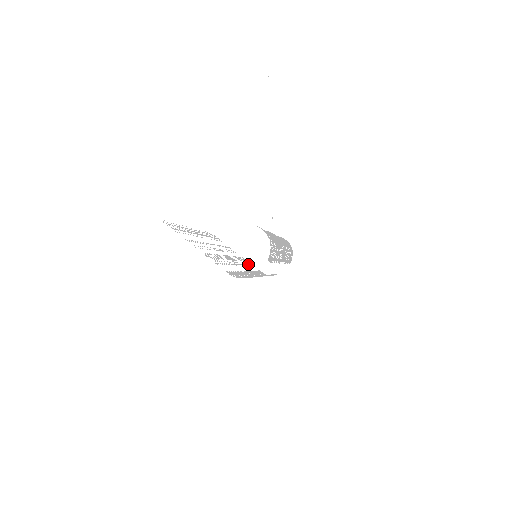
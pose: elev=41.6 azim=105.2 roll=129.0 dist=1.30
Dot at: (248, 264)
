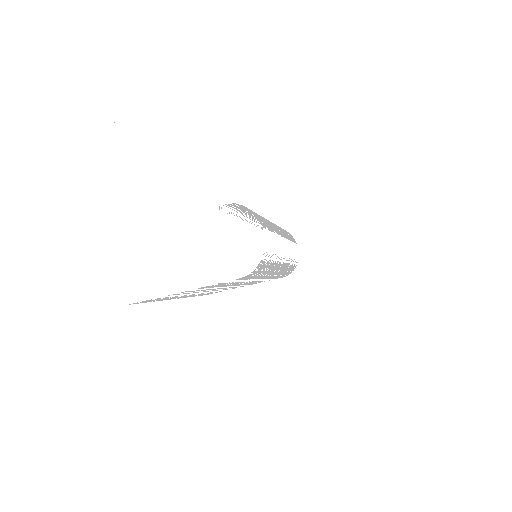
Dot at: (262, 281)
